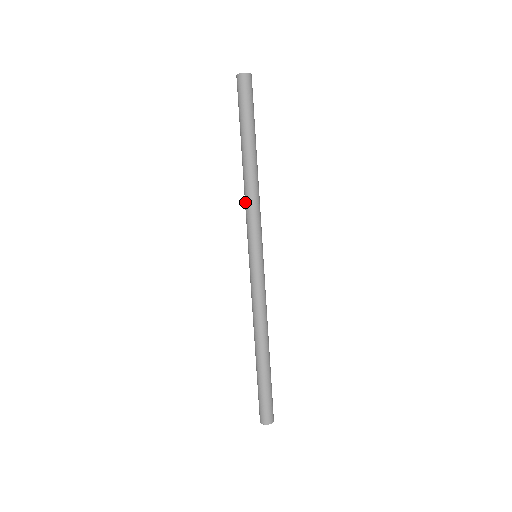
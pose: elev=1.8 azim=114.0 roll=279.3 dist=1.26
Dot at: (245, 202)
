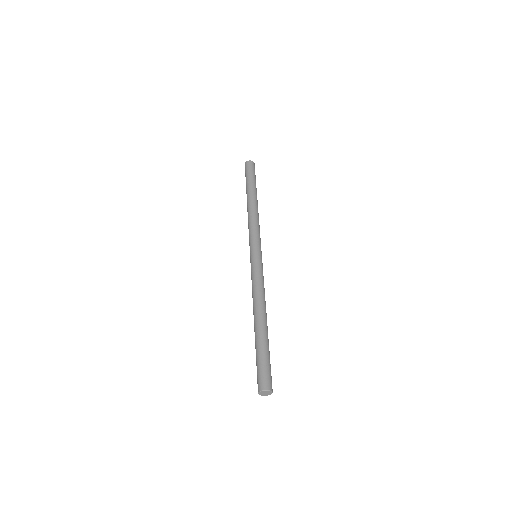
Dot at: (248, 224)
